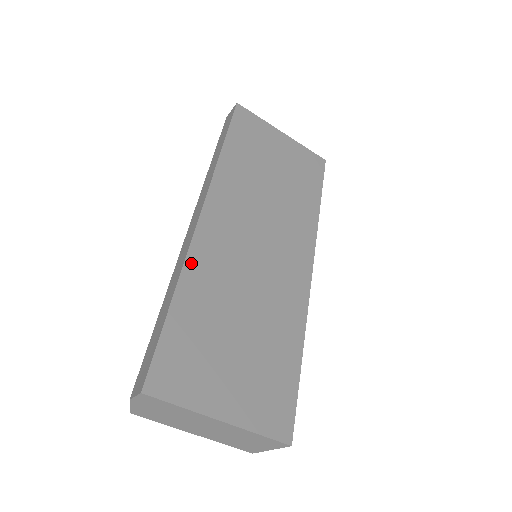
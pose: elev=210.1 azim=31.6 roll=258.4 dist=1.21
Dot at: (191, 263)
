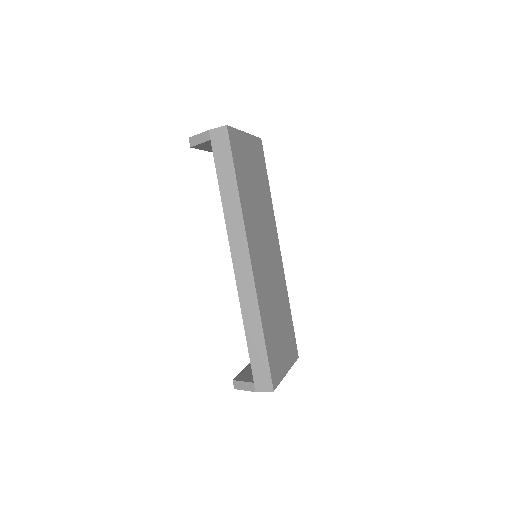
Dot at: (260, 302)
